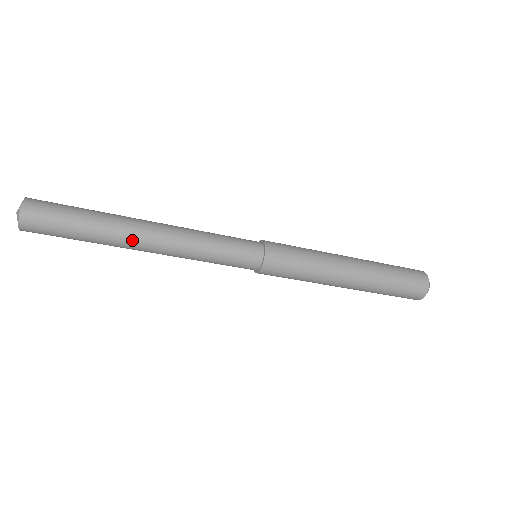
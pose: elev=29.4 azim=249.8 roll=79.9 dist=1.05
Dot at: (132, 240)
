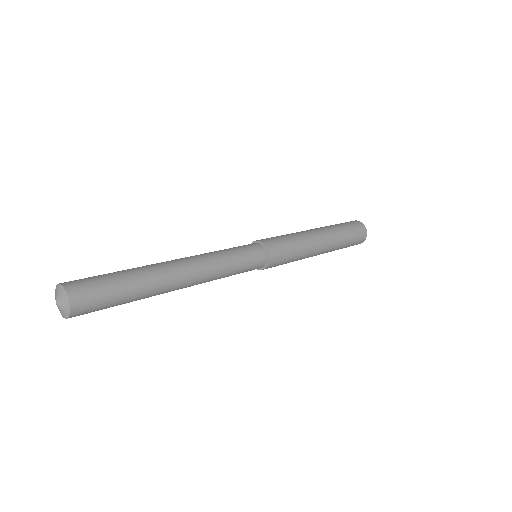
Dot at: (171, 284)
